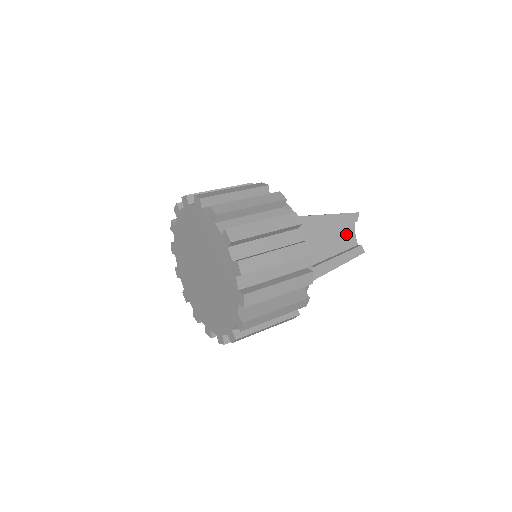
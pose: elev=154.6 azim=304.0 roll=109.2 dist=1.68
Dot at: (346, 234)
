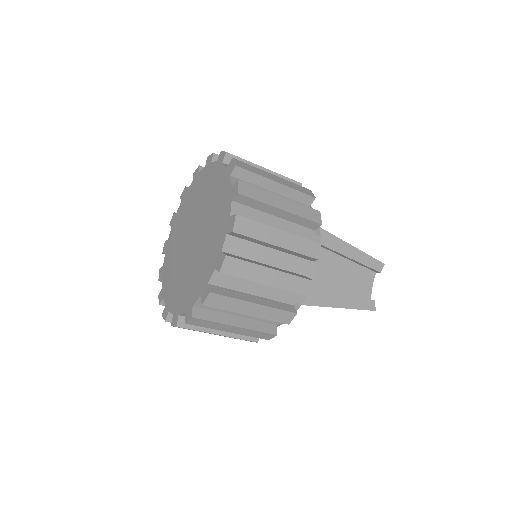
Dot at: (362, 280)
